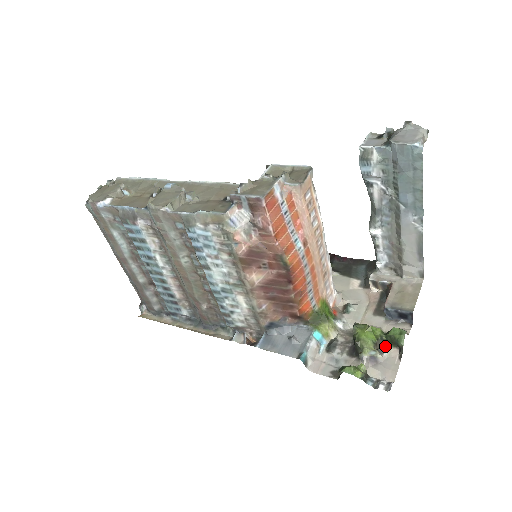
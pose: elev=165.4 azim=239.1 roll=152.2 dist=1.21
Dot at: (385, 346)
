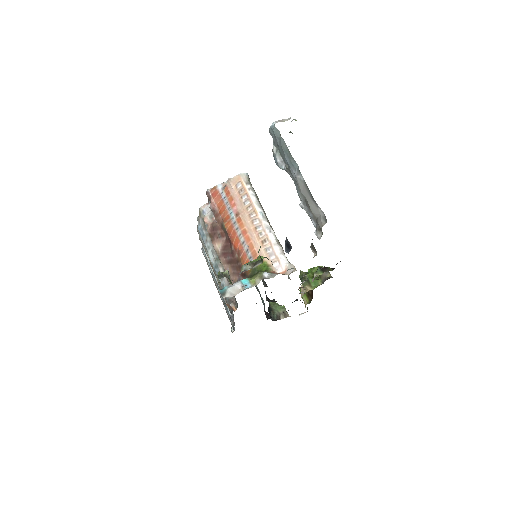
Dot at: (258, 263)
